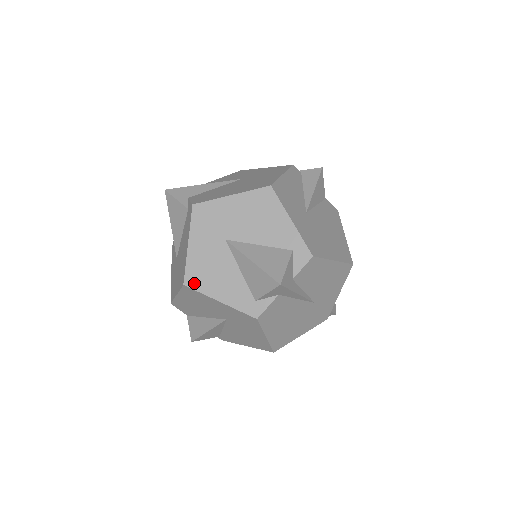
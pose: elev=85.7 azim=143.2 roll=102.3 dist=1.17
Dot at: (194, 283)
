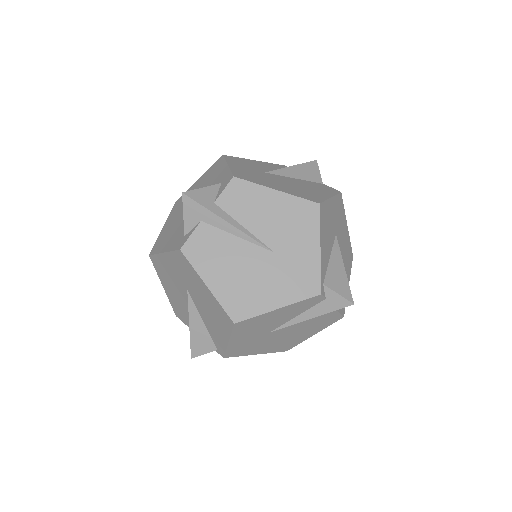
Dot at: (155, 250)
